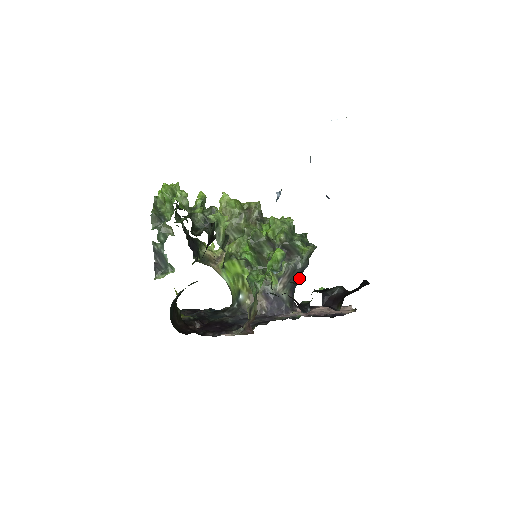
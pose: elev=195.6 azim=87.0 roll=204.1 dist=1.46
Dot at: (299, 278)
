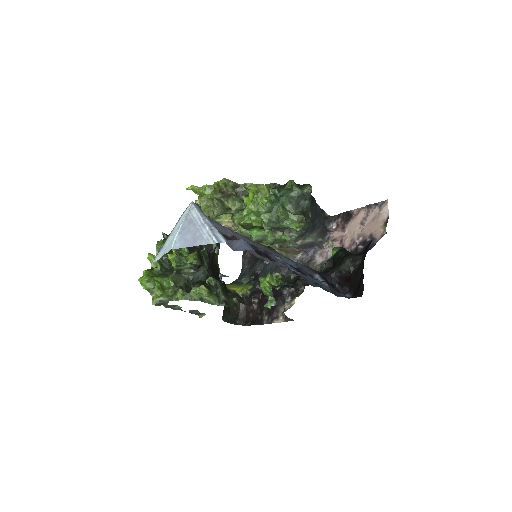
Dot at: (314, 219)
